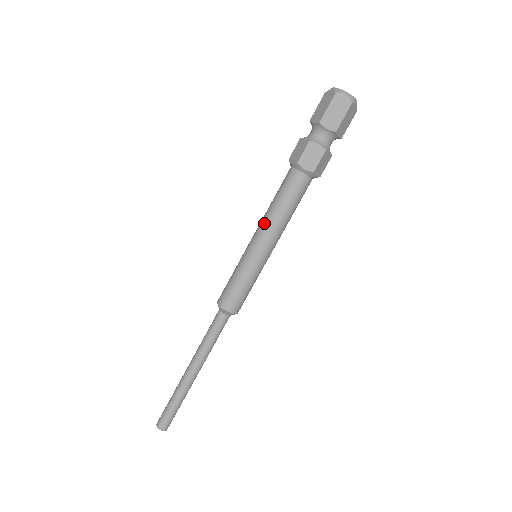
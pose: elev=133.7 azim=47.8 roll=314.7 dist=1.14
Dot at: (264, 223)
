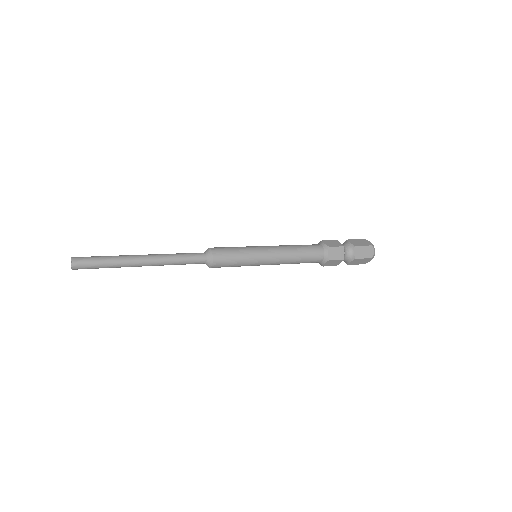
Dot at: occluded
